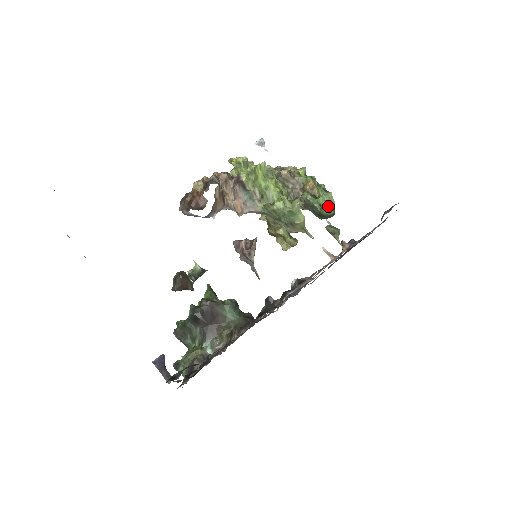
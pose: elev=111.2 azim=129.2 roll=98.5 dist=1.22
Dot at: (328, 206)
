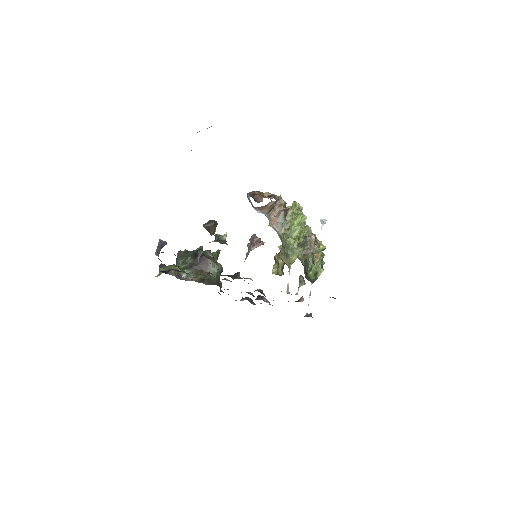
Dot at: (314, 273)
